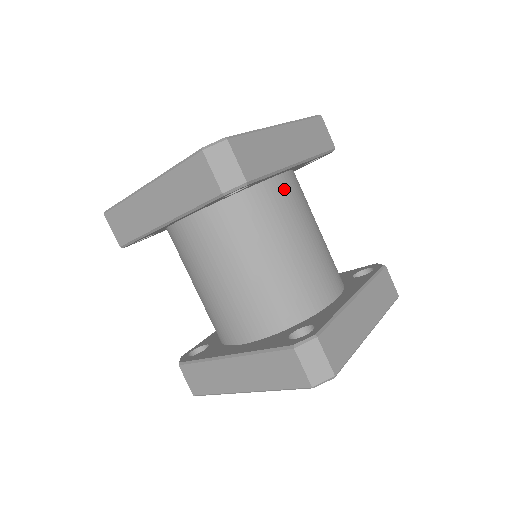
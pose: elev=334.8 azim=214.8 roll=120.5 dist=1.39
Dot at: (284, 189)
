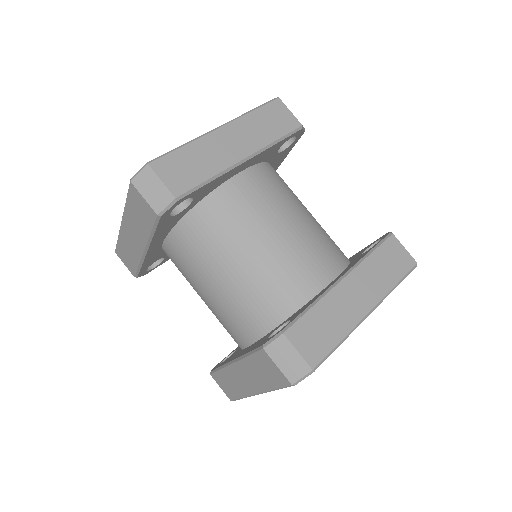
Dot at: (244, 187)
